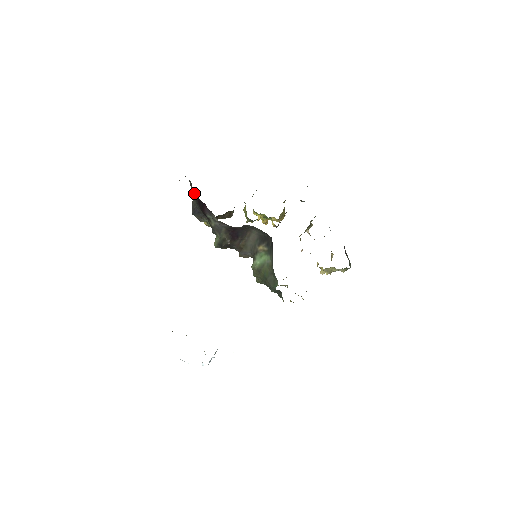
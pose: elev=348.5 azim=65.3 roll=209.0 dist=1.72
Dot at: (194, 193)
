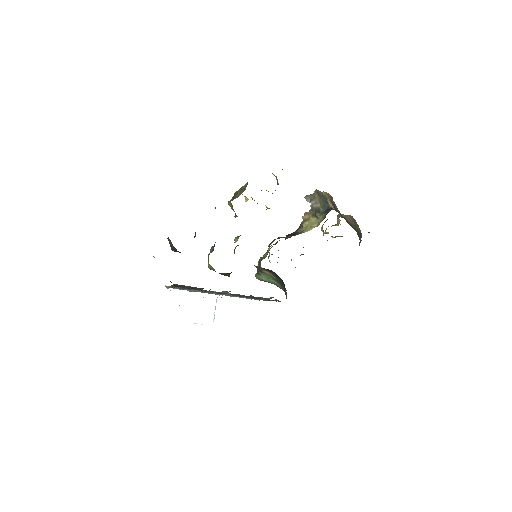
Dot at: occluded
